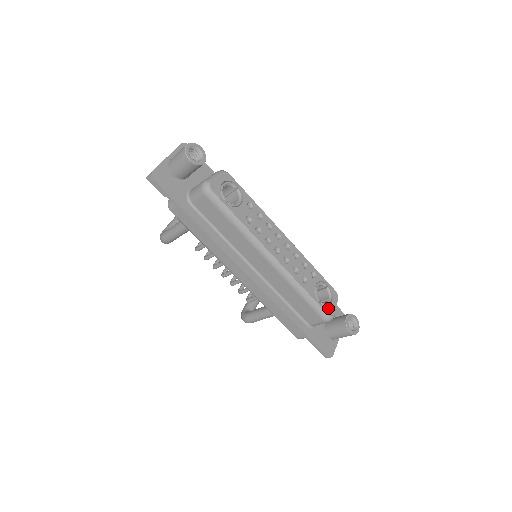
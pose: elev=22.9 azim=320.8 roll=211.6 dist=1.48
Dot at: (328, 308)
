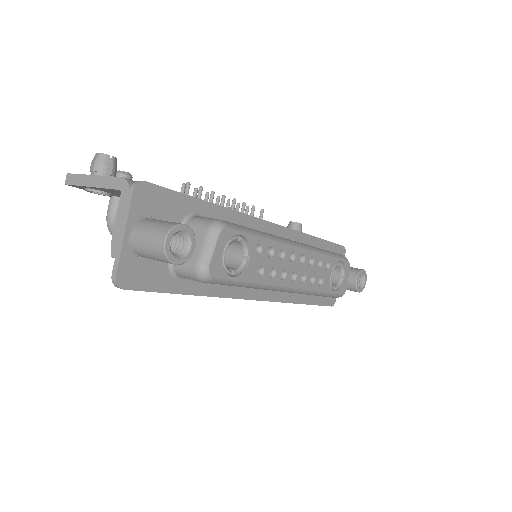
Dot at: (342, 288)
